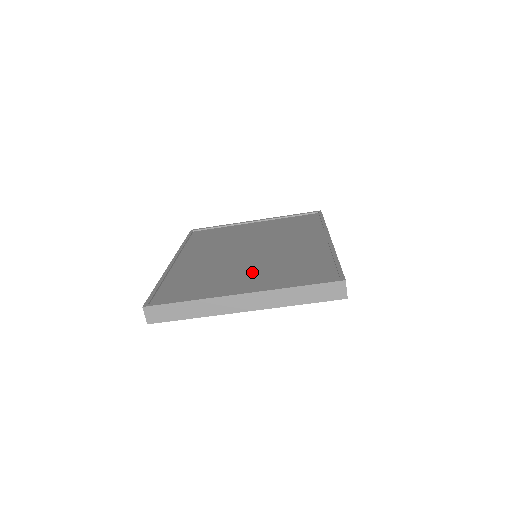
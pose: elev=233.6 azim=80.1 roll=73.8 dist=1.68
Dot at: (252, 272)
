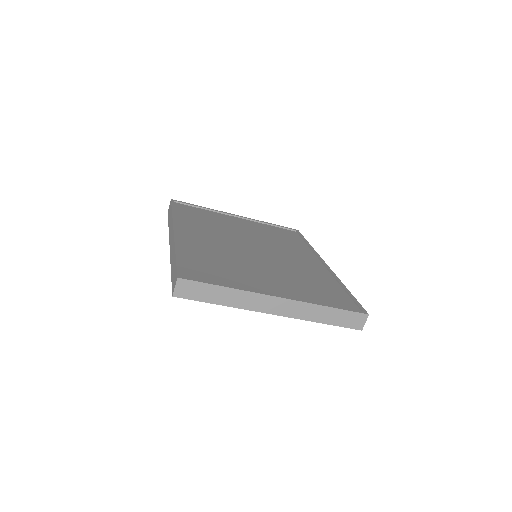
Dot at: (271, 275)
